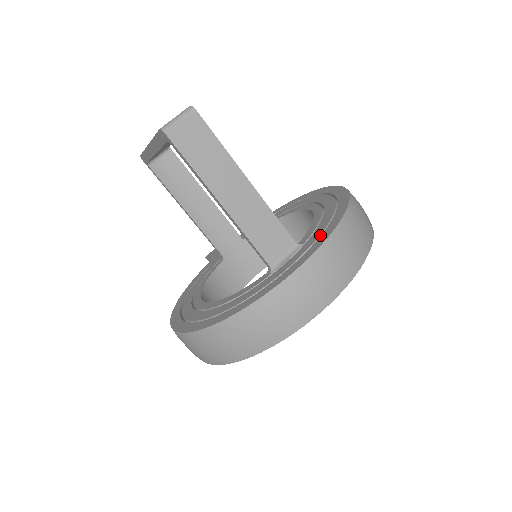
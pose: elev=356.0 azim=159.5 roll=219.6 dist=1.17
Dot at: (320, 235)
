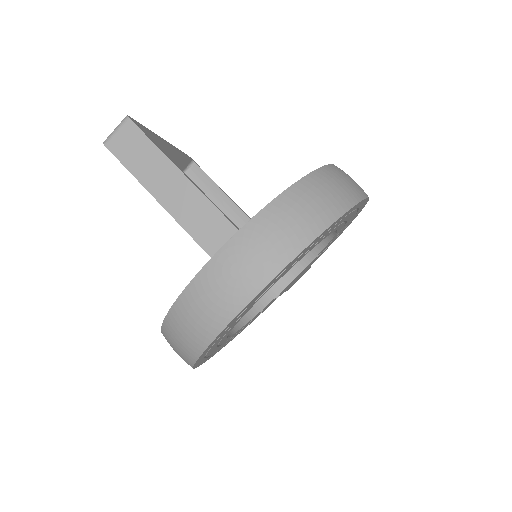
Dot at: occluded
